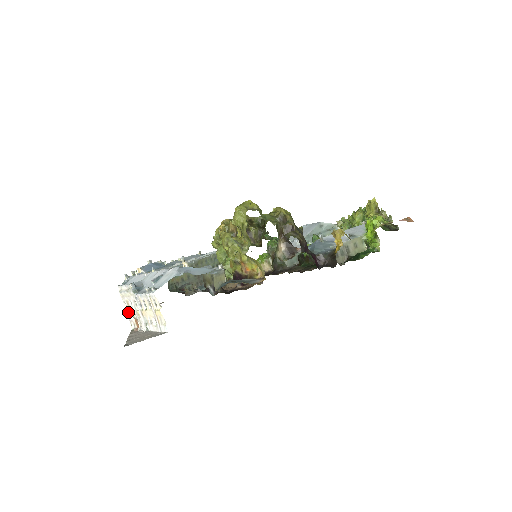
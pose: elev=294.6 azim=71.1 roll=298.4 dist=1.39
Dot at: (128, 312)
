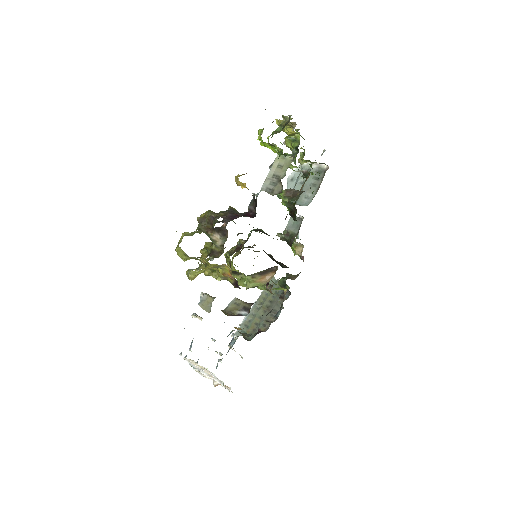
Dot at: occluded
